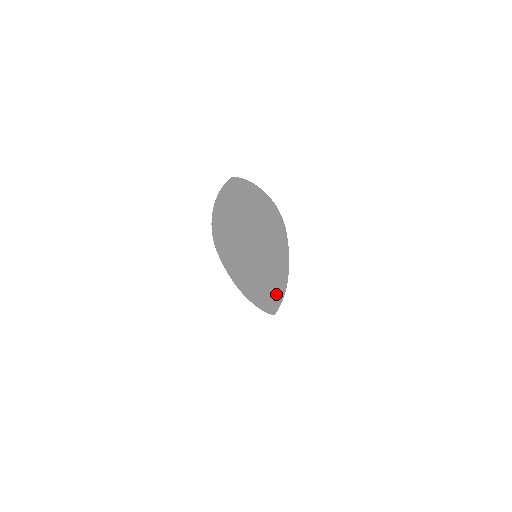
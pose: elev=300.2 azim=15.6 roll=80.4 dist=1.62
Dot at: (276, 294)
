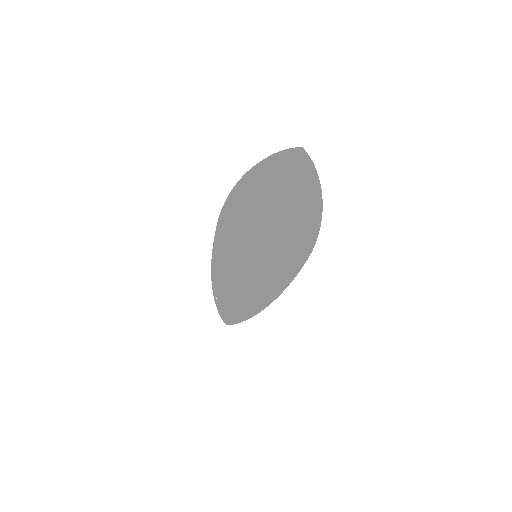
Dot at: (240, 310)
